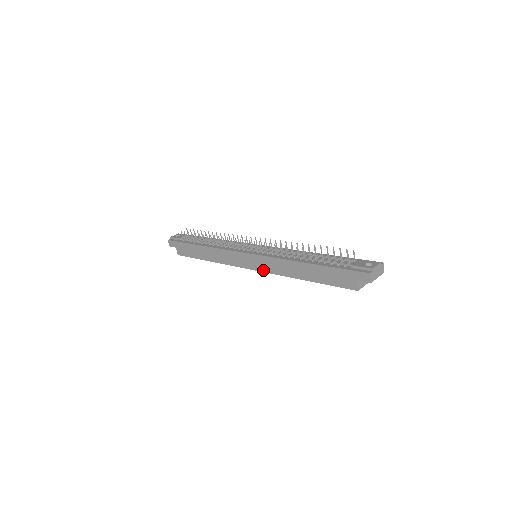
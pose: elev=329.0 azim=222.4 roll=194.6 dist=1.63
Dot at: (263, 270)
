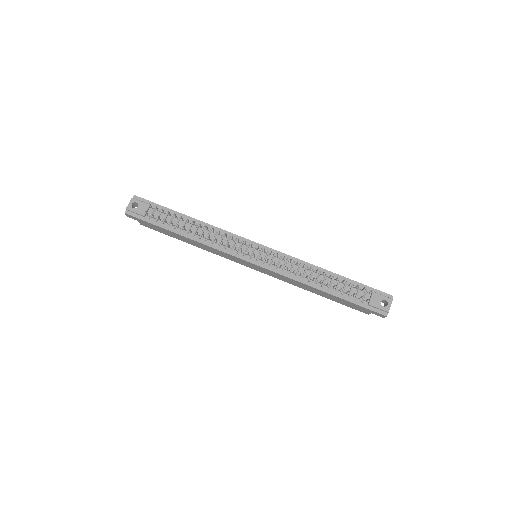
Dot at: occluded
